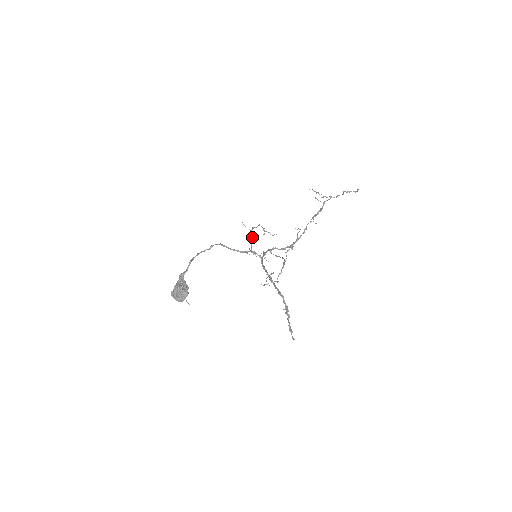
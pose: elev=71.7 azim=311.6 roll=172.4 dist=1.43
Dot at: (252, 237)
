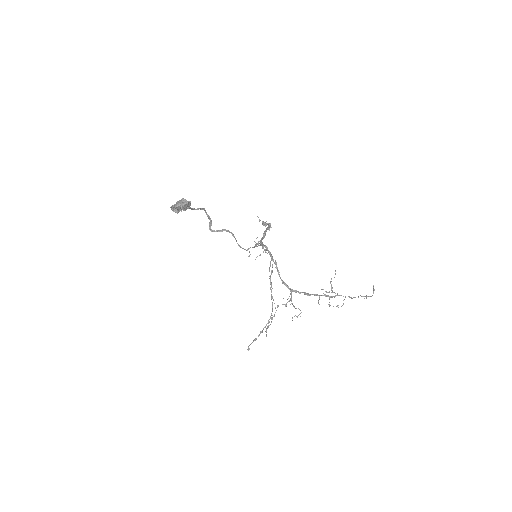
Dot at: occluded
